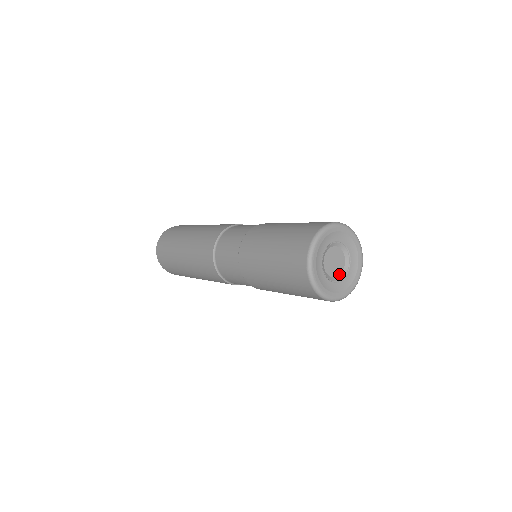
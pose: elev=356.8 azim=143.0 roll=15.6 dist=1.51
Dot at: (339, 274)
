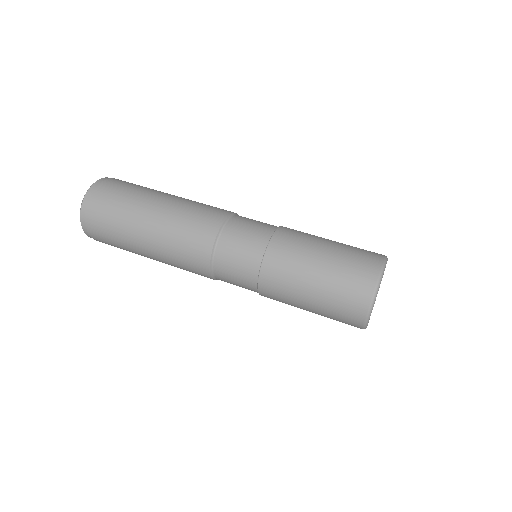
Dot at: occluded
